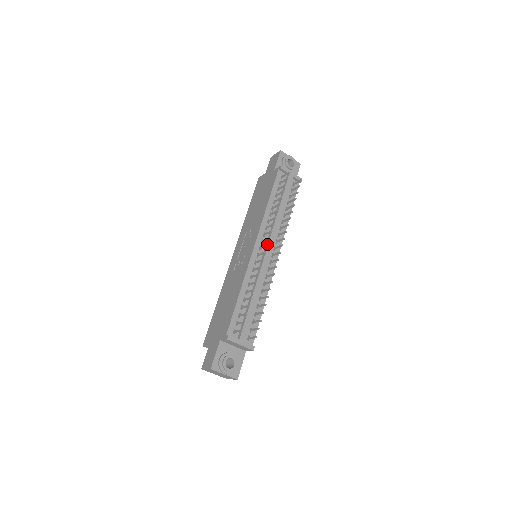
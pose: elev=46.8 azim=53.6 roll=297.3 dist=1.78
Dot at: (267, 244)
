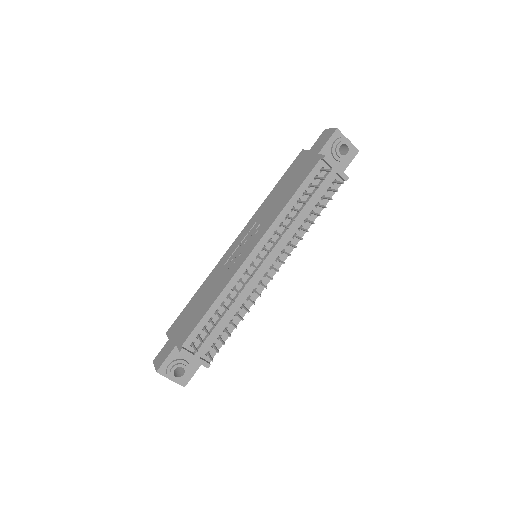
Dot at: (263, 259)
